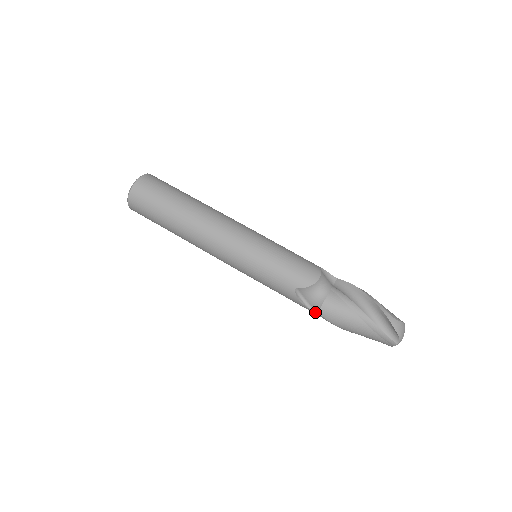
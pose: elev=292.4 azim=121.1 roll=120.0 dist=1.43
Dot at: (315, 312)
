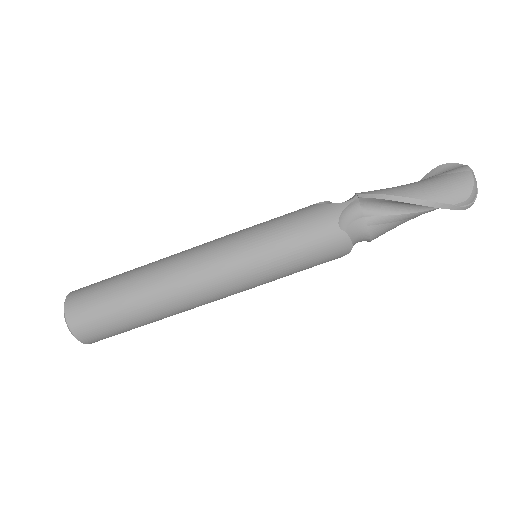
Dot at: occluded
